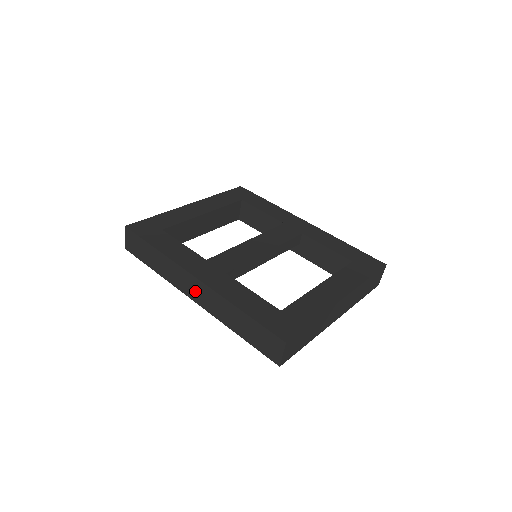
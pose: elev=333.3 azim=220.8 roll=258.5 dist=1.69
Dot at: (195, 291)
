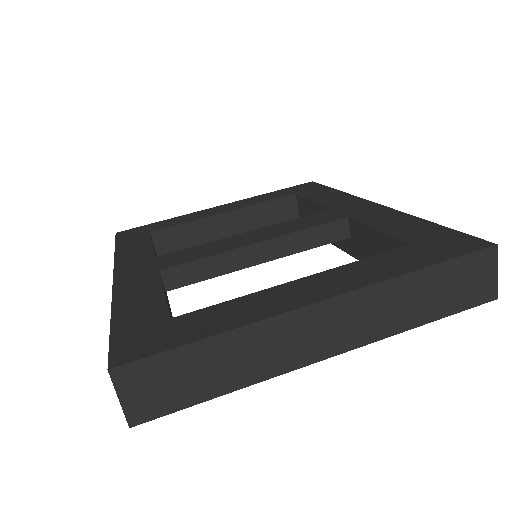
Dot at: occluded
